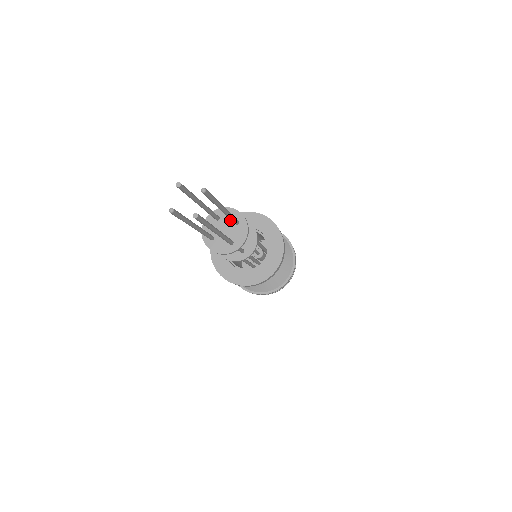
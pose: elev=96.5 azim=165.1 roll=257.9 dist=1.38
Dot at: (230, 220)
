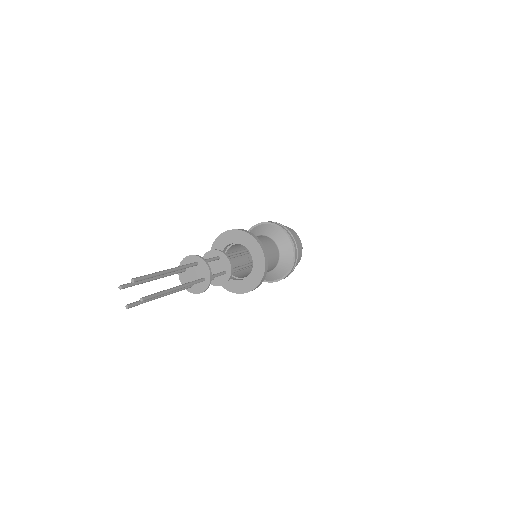
Dot at: (202, 273)
